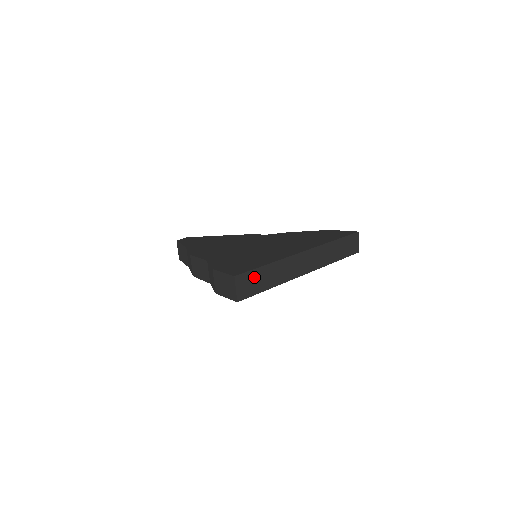
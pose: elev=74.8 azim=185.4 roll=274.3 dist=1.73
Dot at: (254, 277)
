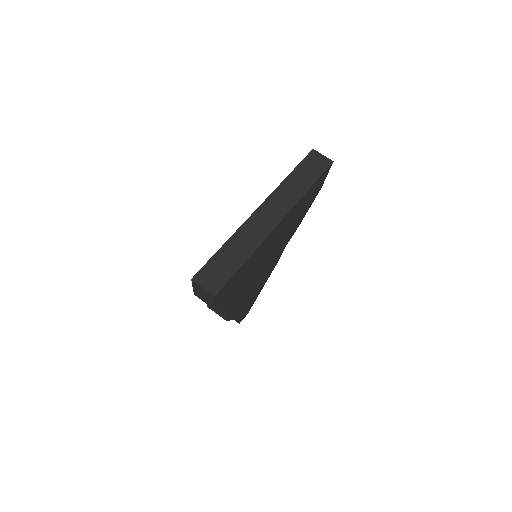
Dot at: (216, 265)
